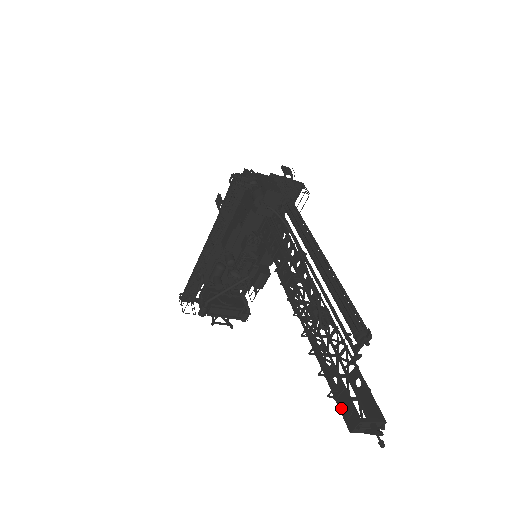
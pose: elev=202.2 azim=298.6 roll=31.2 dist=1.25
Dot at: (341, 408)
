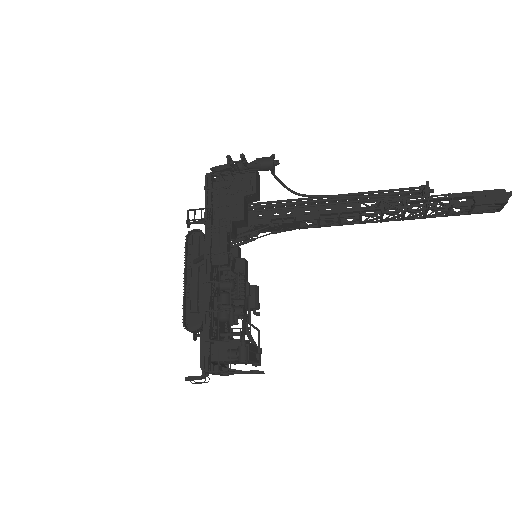
Dot at: (486, 202)
